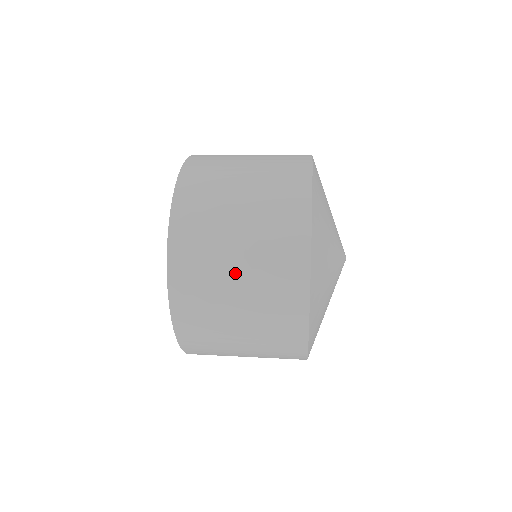
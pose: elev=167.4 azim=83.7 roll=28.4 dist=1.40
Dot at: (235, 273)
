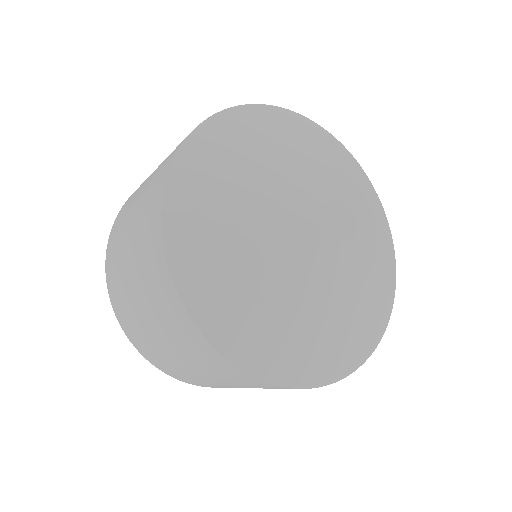
Dot at: occluded
